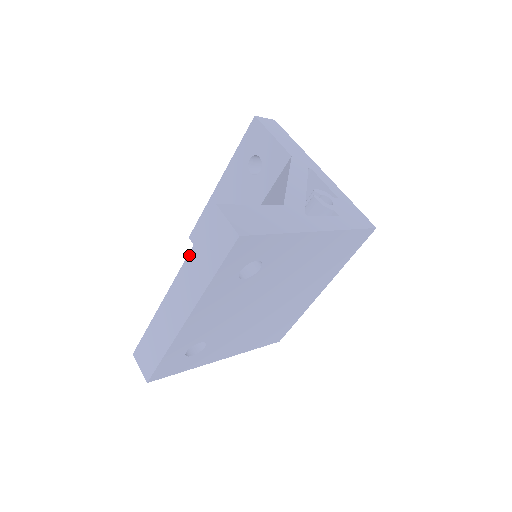
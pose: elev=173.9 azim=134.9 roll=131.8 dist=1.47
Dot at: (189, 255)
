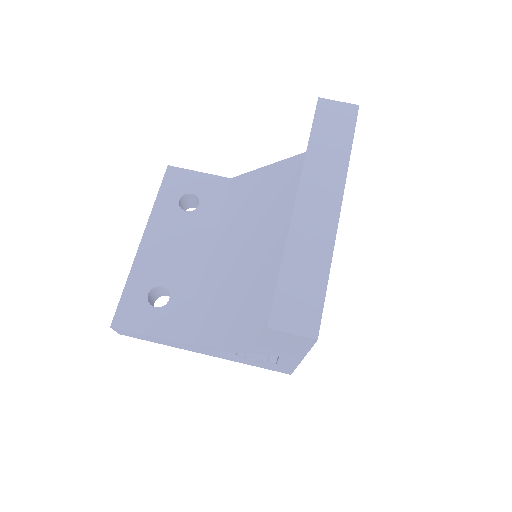
Dot at: (308, 151)
